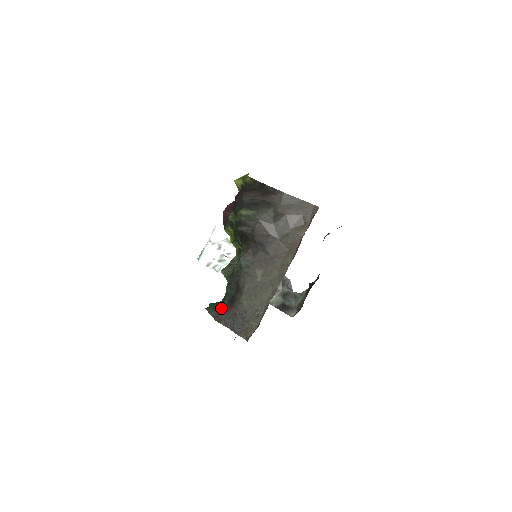
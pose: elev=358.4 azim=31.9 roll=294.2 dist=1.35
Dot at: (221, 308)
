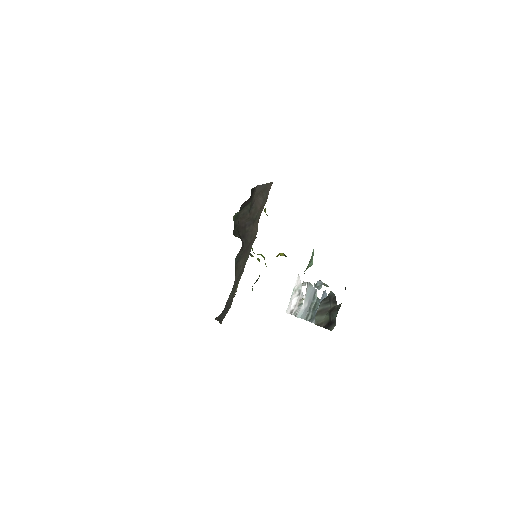
Dot at: occluded
